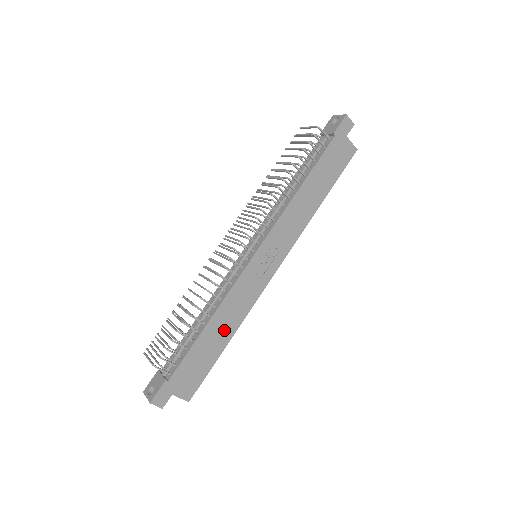
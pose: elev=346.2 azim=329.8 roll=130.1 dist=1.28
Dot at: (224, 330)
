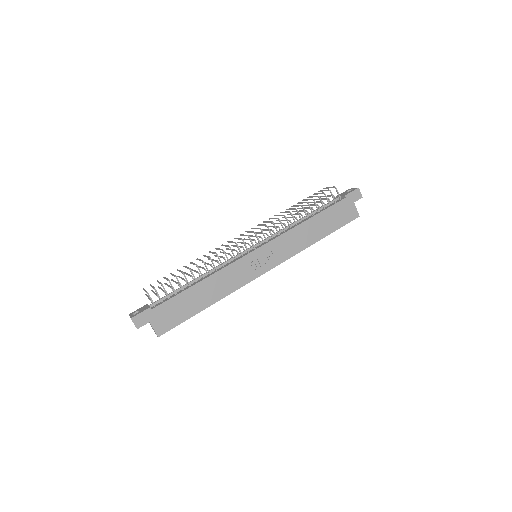
Dot at: (209, 295)
